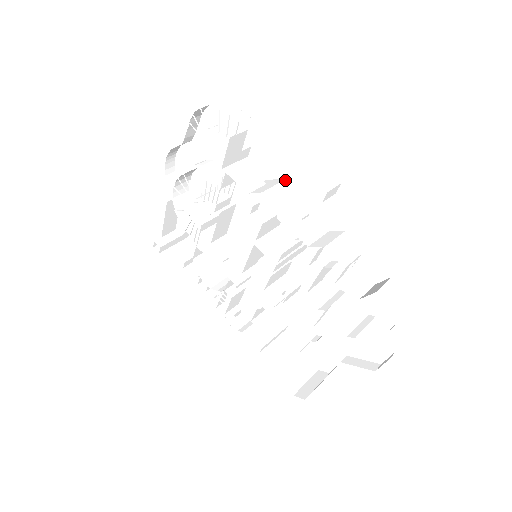
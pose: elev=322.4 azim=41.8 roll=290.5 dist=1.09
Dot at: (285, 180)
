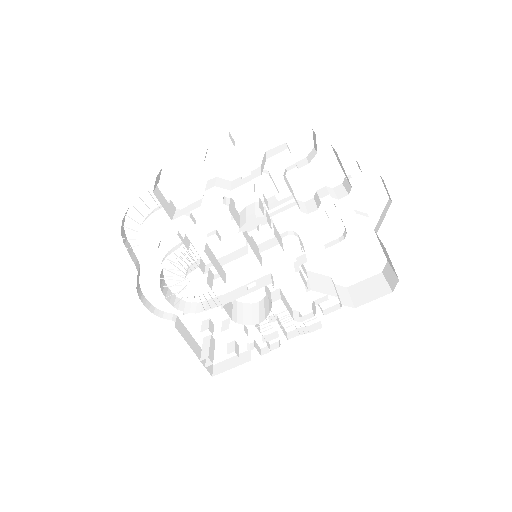
Dot at: (207, 182)
